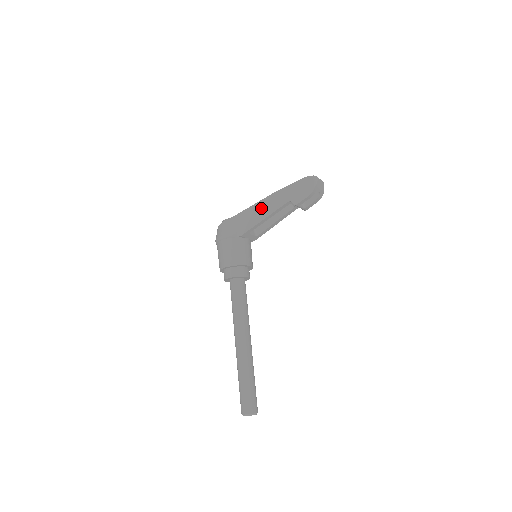
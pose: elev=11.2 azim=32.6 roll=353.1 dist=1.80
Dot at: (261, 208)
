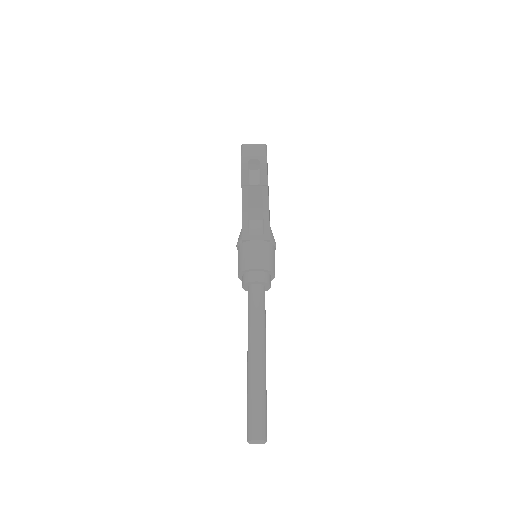
Dot at: occluded
